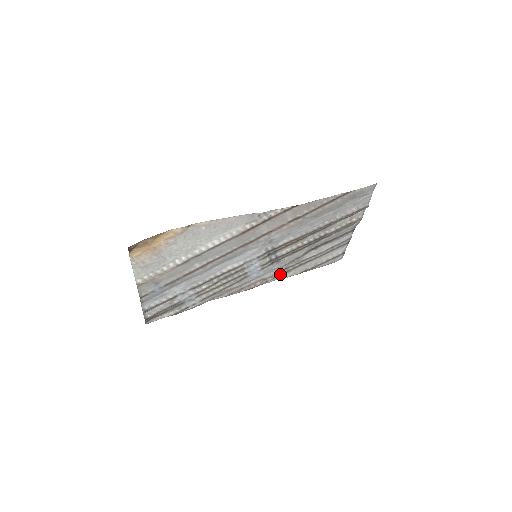
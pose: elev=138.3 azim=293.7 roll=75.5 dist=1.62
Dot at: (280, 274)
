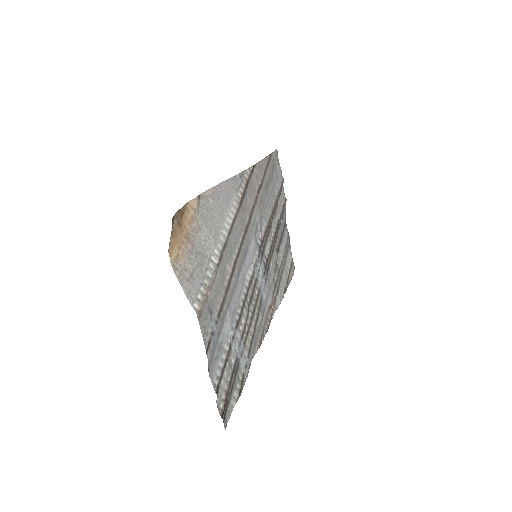
Dot at: (275, 297)
